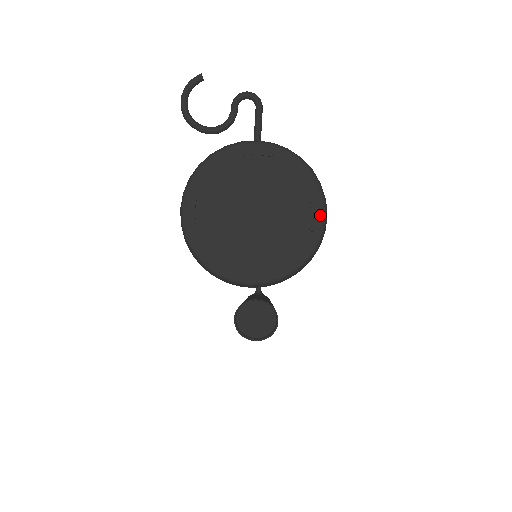
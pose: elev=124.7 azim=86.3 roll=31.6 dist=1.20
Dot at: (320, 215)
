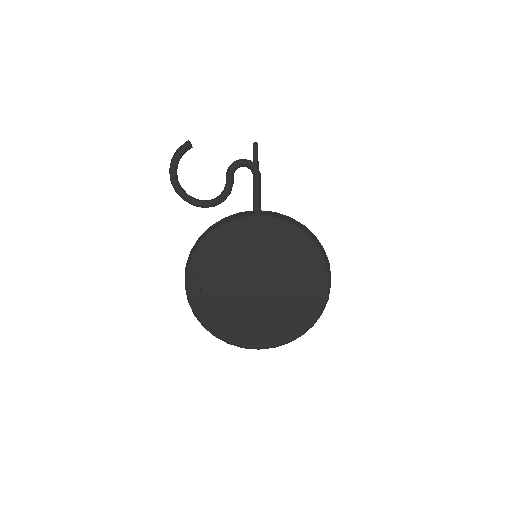
Dot at: (324, 286)
